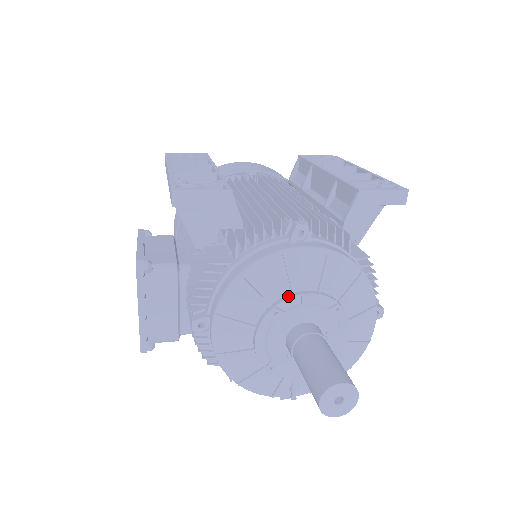
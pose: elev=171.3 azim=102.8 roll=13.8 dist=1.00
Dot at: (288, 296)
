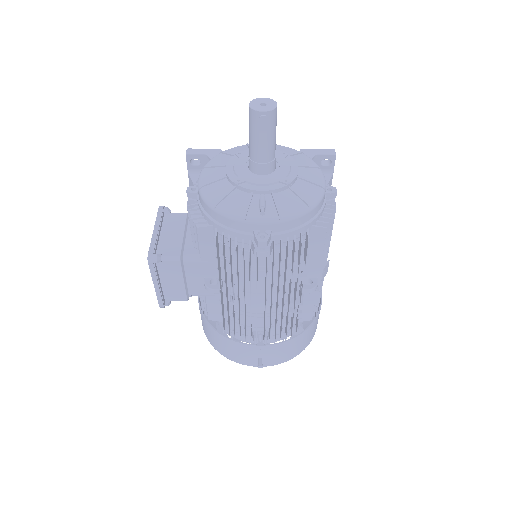
Dot at: occluded
